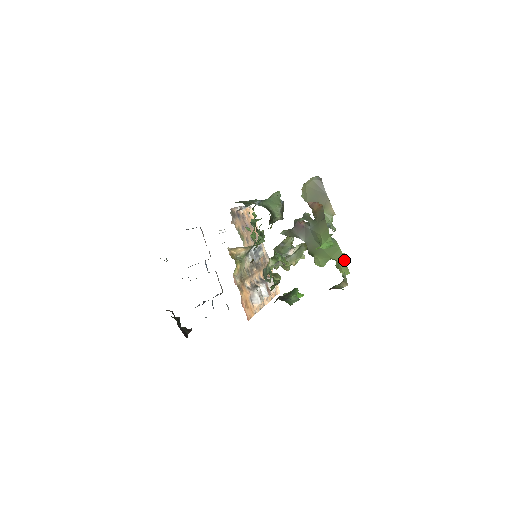
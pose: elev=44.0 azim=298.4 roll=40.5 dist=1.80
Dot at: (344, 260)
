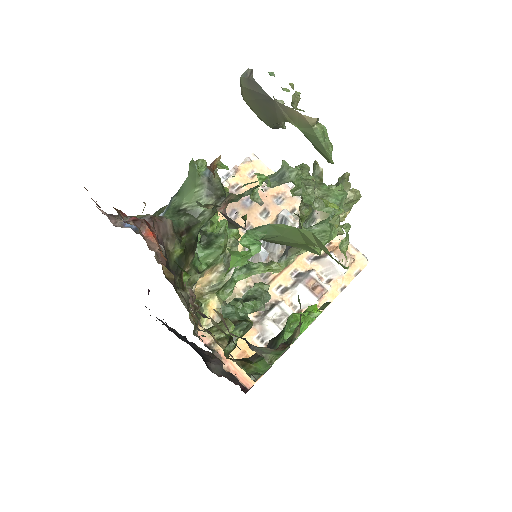
Dot at: (322, 244)
